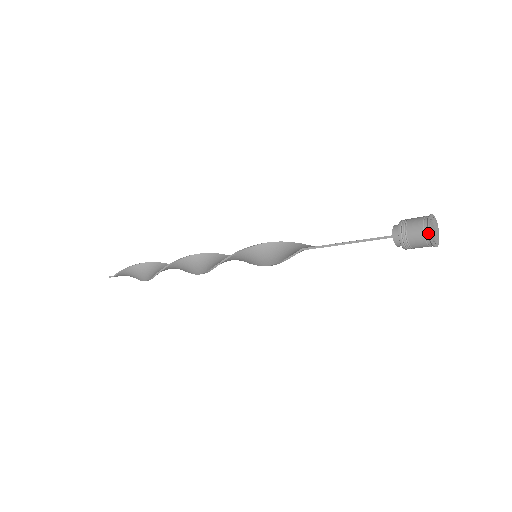
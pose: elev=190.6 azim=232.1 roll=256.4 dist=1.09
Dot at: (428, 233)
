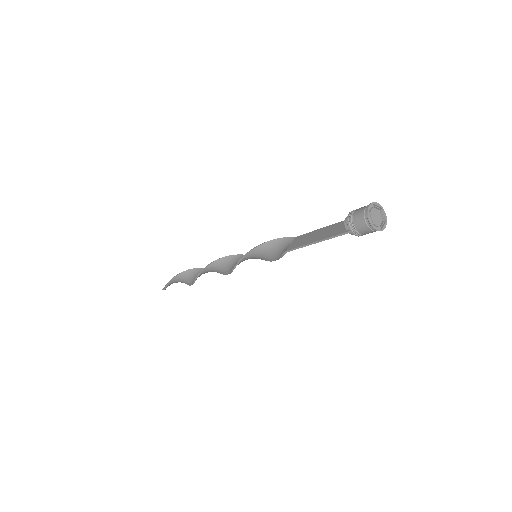
Dot at: (372, 227)
